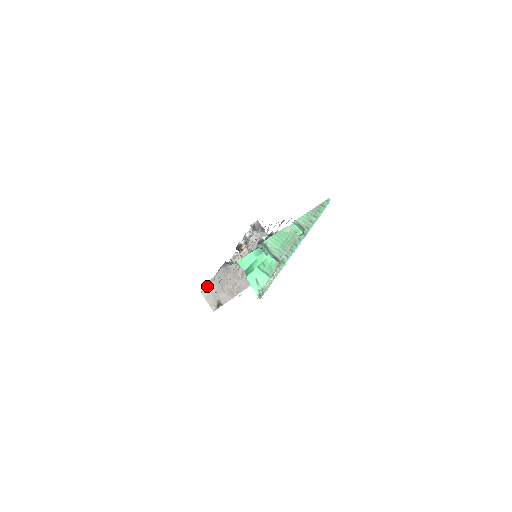
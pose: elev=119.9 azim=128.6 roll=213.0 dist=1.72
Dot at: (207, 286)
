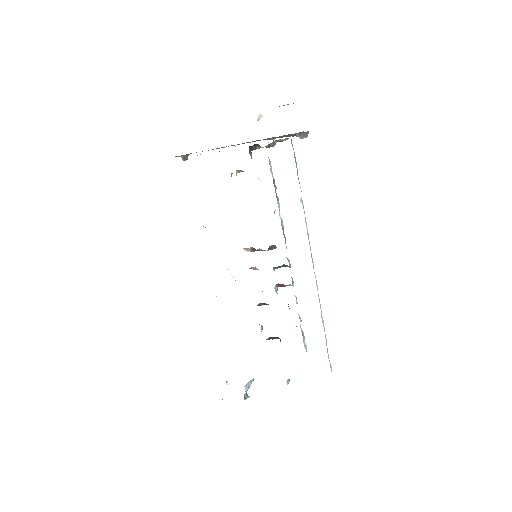
Dot at: occluded
